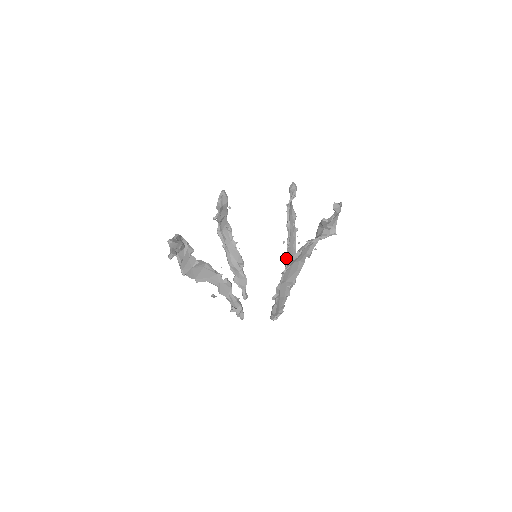
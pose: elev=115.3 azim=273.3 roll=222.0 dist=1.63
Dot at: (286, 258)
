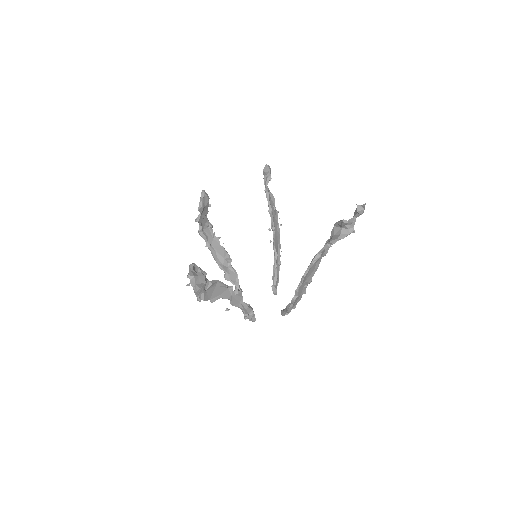
Dot at: (274, 245)
